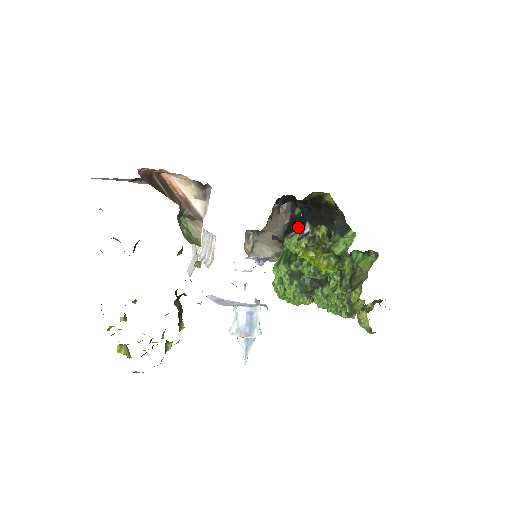
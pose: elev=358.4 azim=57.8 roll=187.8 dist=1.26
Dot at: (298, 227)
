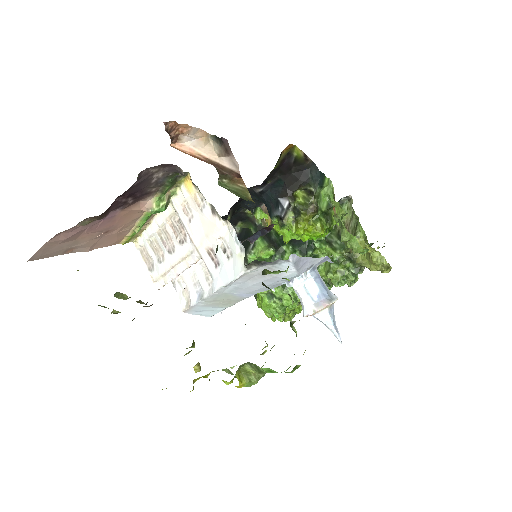
Dot at: occluded
